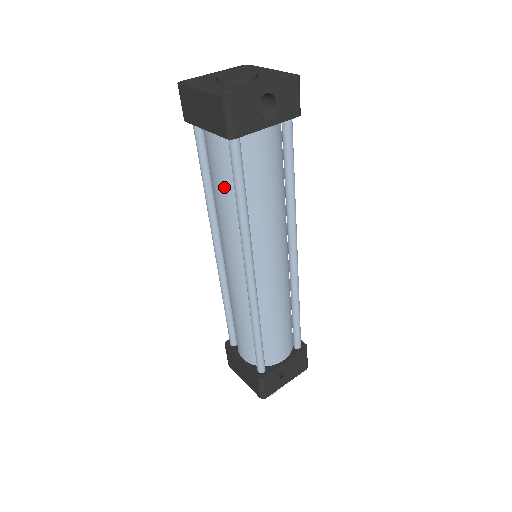
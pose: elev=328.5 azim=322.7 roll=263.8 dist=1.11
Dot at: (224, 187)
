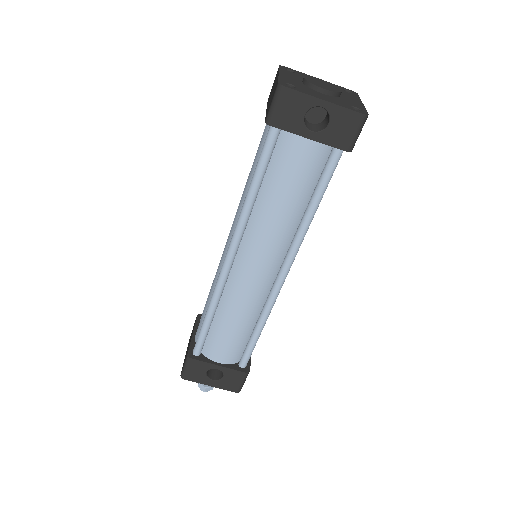
Dot at: (254, 169)
